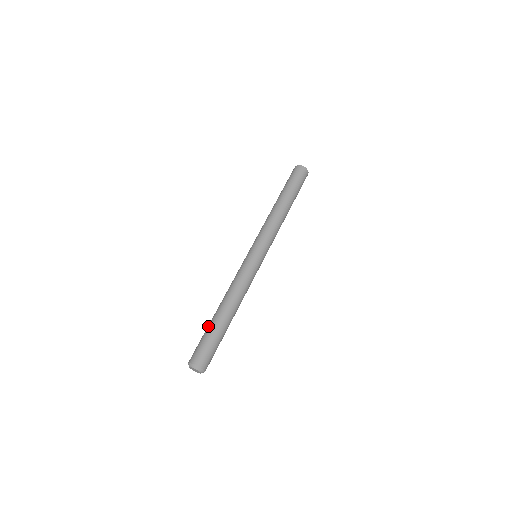
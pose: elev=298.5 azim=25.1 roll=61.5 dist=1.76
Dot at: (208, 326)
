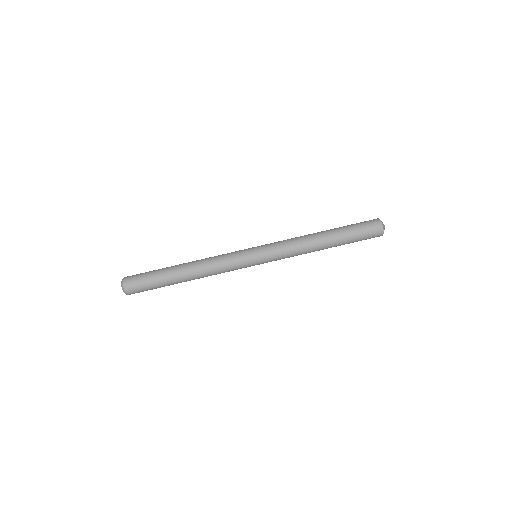
Dot at: (162, 268)
